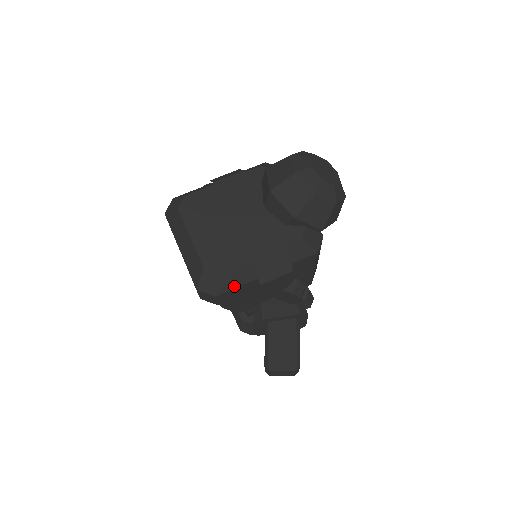
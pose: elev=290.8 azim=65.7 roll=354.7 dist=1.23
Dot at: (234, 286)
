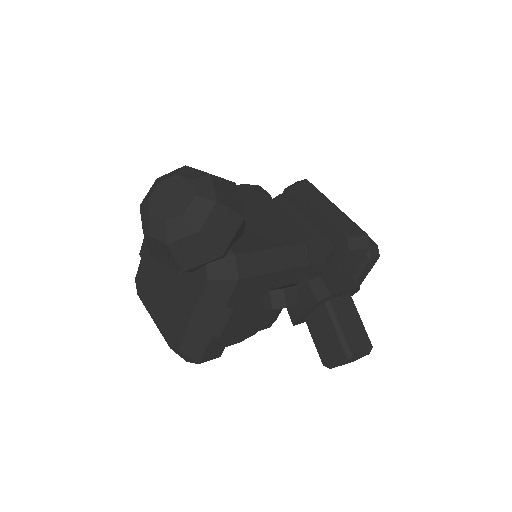
Dot at: (202, 350)
